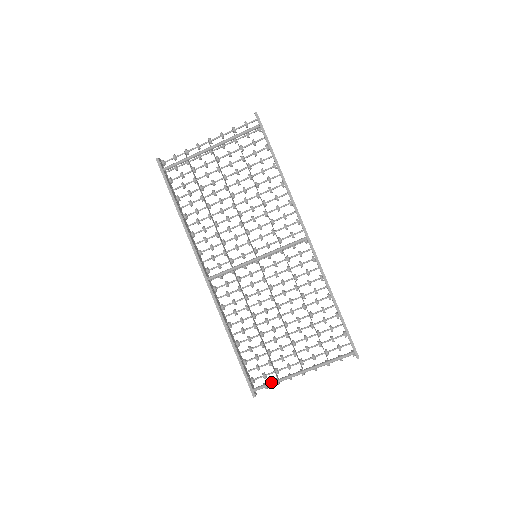
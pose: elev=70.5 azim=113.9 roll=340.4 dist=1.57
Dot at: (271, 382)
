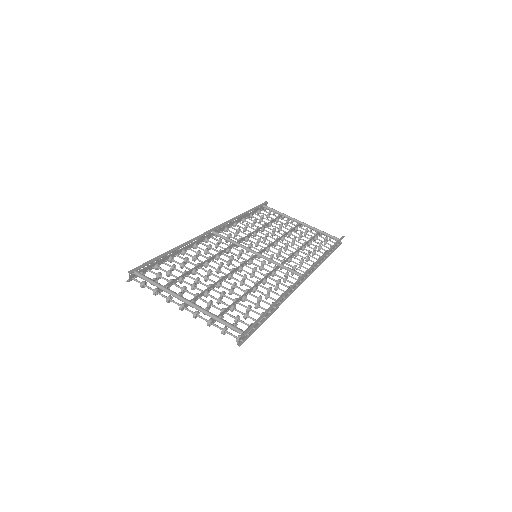
Dot at: occluded
